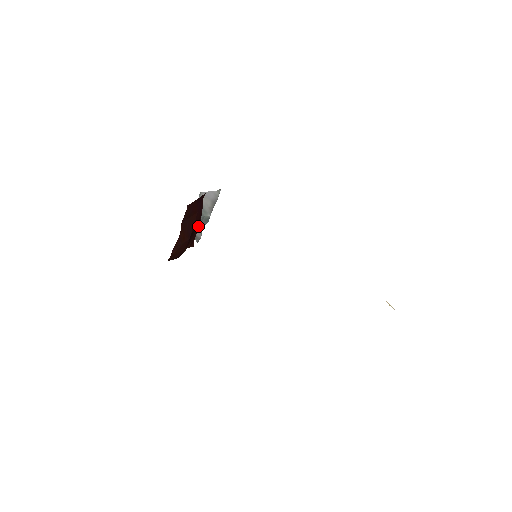
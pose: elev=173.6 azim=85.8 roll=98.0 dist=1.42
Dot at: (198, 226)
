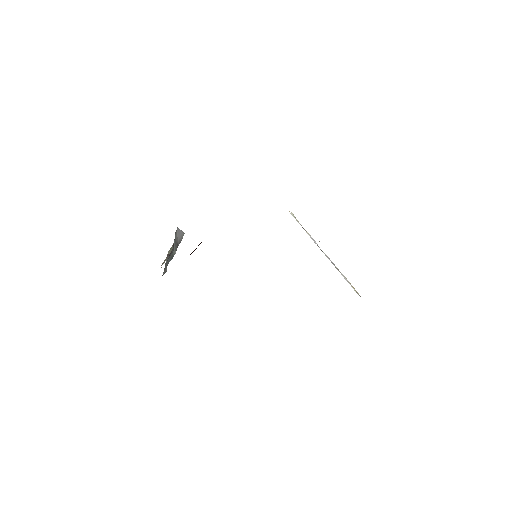
Dot at: occluded
